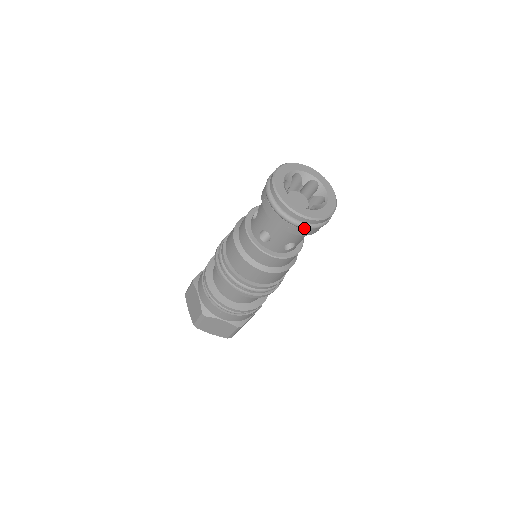
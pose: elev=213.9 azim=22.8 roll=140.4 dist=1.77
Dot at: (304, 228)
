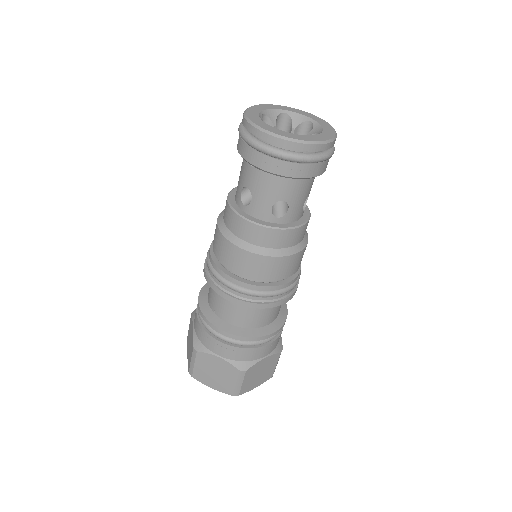
Dot at: (283, 158)
